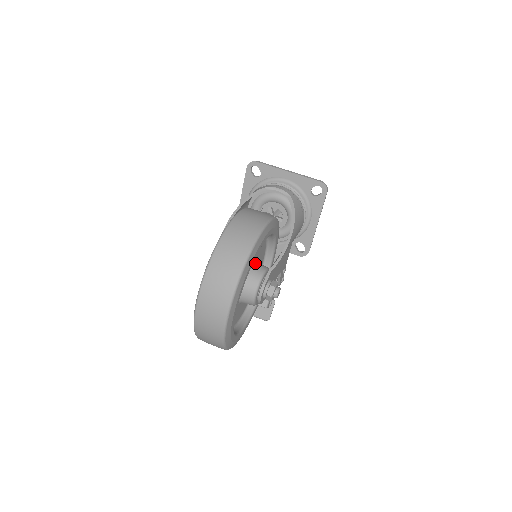
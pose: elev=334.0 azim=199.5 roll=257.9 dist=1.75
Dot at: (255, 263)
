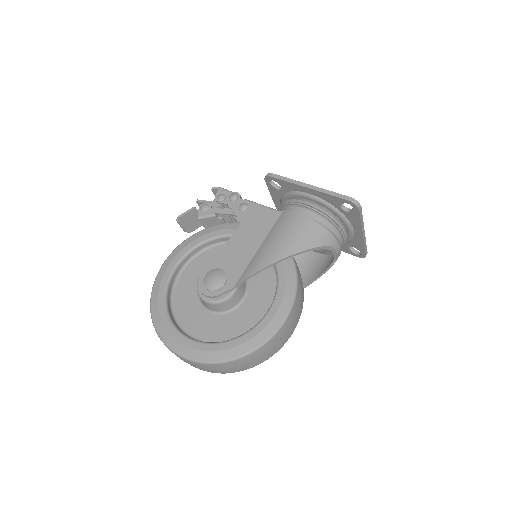
Dot at: occluded
